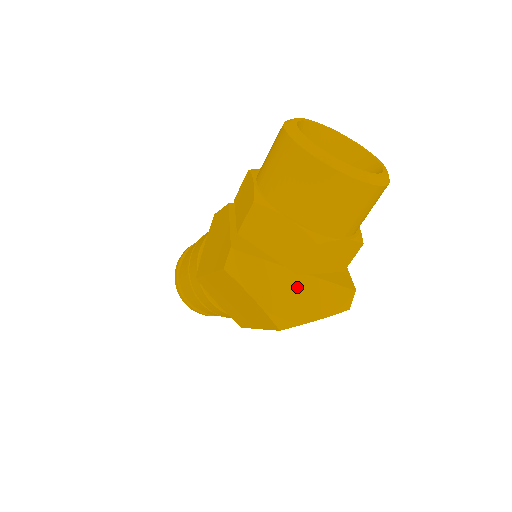
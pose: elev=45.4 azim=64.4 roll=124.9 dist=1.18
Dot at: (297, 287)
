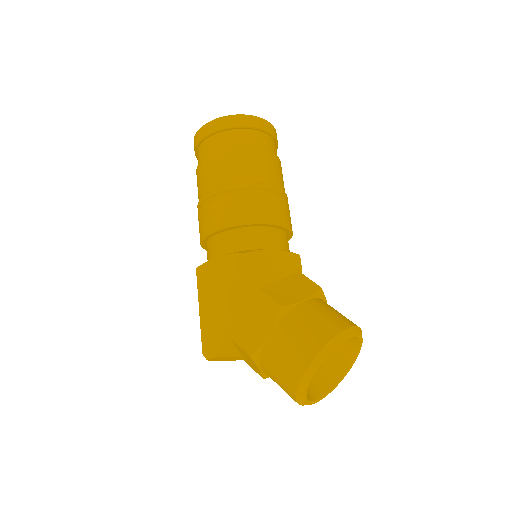
Dot at: (240, 358)
